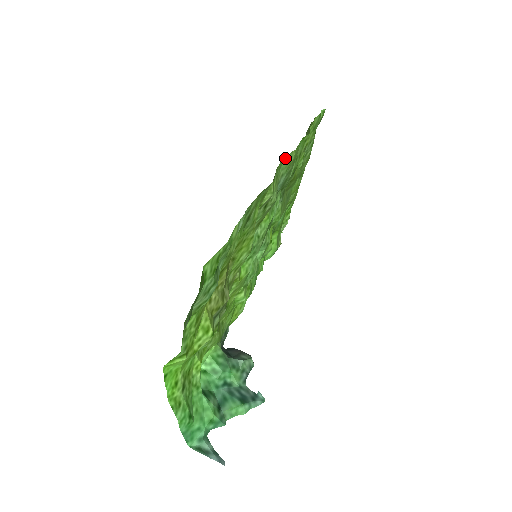
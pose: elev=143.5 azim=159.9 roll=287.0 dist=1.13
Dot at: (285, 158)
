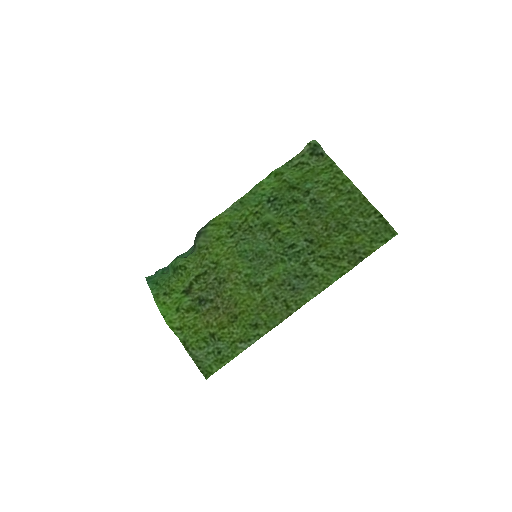
Dot at: (311, 298)
